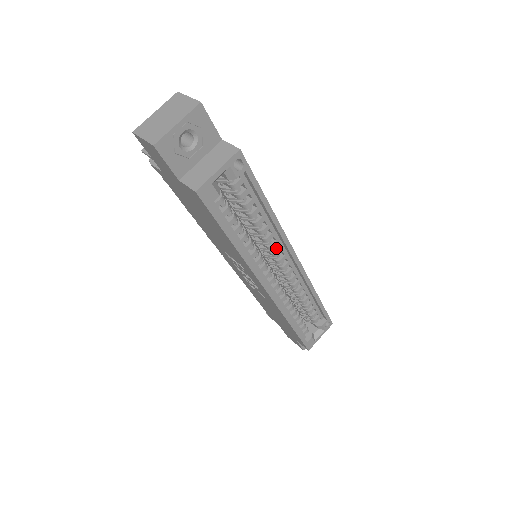
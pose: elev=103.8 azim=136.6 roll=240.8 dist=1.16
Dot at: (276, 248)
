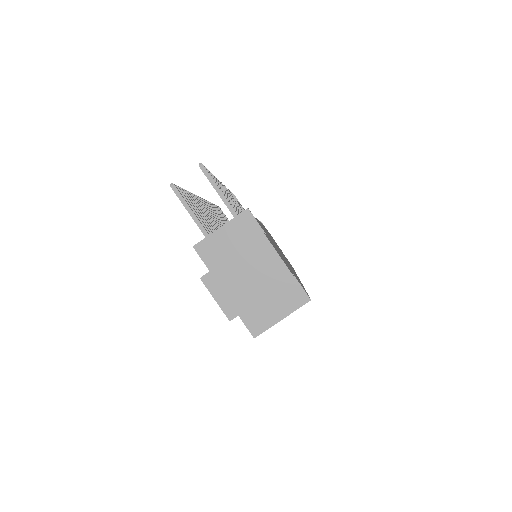
Dot at: occluded
